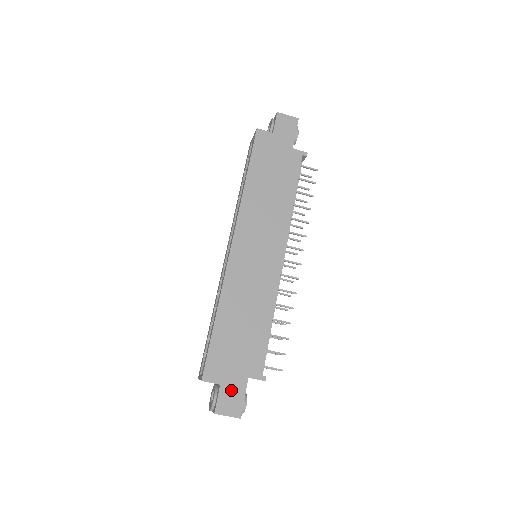
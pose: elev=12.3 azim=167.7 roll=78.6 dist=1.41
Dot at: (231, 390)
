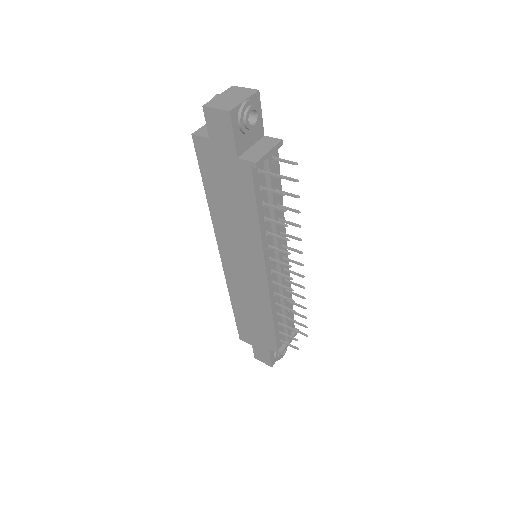
Dot at: (260, 351)
